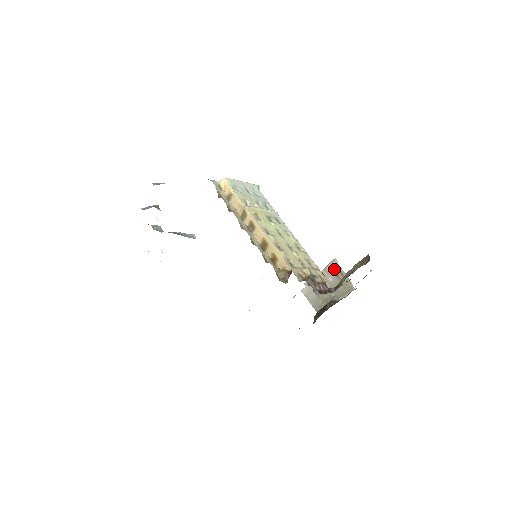
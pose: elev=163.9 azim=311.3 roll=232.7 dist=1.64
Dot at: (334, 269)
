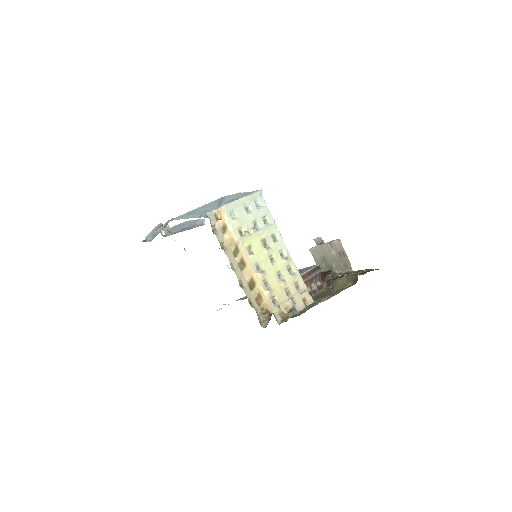
Dot at: (338, 247)
